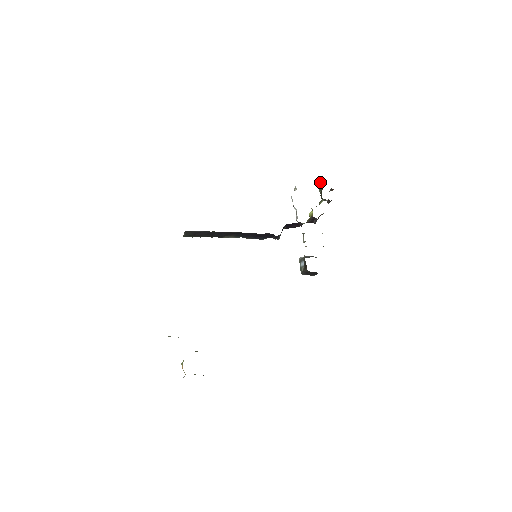
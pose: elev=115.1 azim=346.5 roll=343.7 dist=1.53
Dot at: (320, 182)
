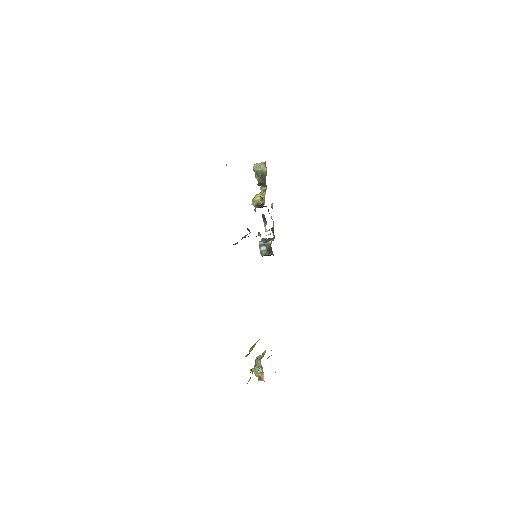
Dot at: (259, 169)
